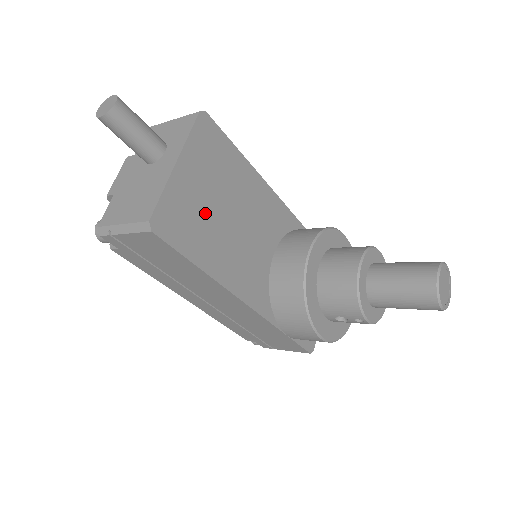
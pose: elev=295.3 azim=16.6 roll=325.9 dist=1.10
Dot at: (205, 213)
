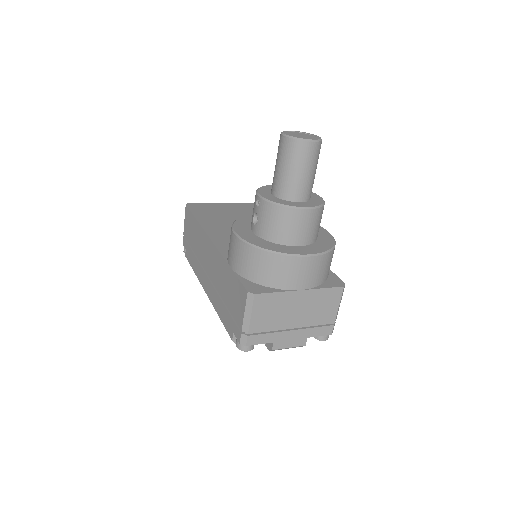
Dot at: (222, 214)
